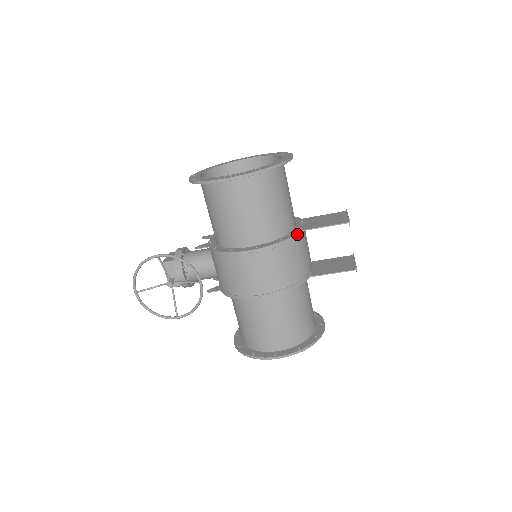
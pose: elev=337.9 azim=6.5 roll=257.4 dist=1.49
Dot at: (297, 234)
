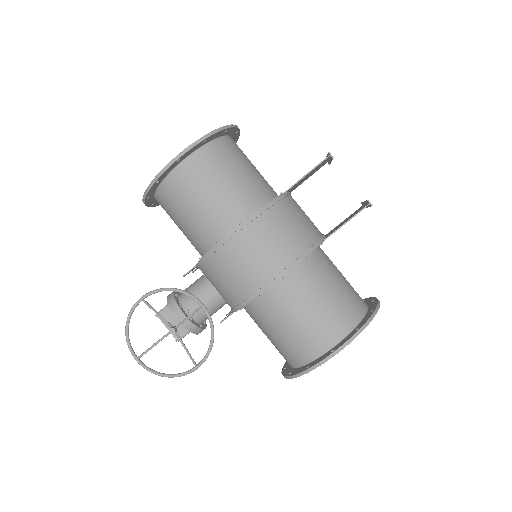
Dot at: (281, 195)
